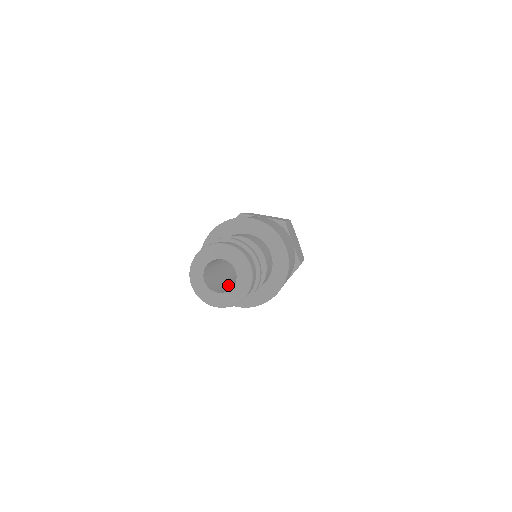
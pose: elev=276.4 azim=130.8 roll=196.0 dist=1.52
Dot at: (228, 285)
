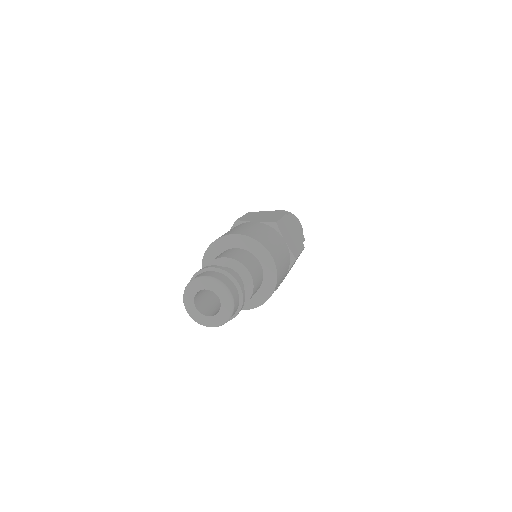
Dot at: occluded
